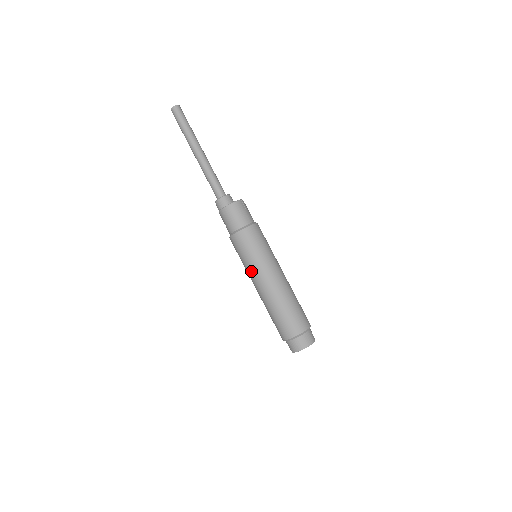
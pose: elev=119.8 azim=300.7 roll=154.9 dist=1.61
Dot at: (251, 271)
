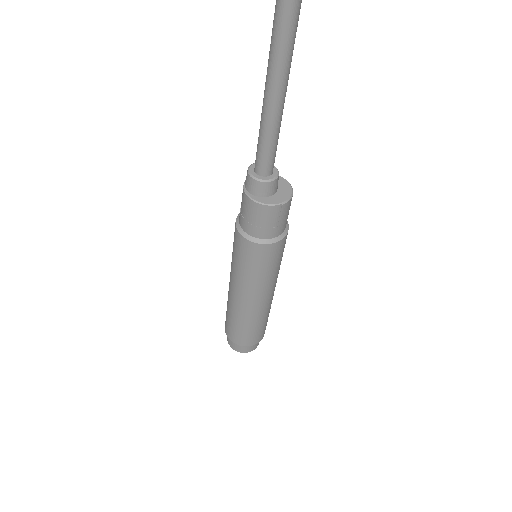
Dot at: (231, 270)
